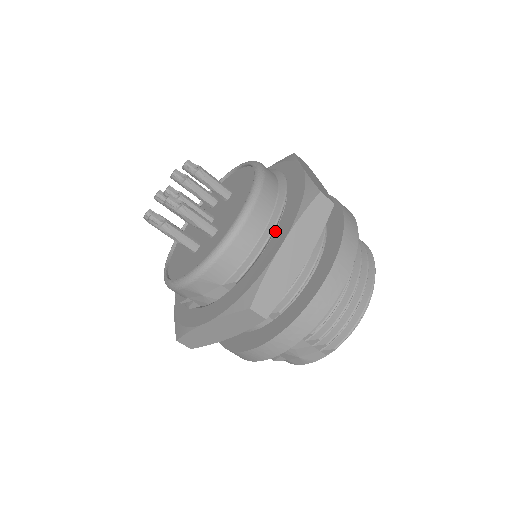
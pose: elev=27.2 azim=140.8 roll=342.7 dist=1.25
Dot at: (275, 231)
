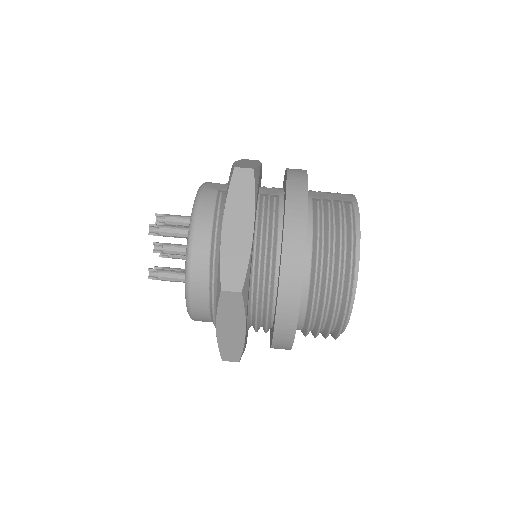
Dot at: occluded
